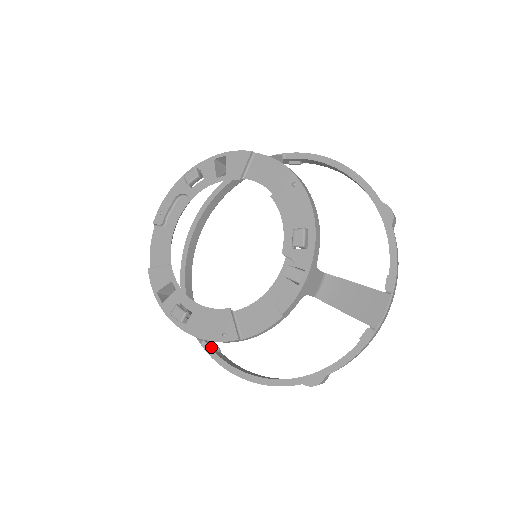
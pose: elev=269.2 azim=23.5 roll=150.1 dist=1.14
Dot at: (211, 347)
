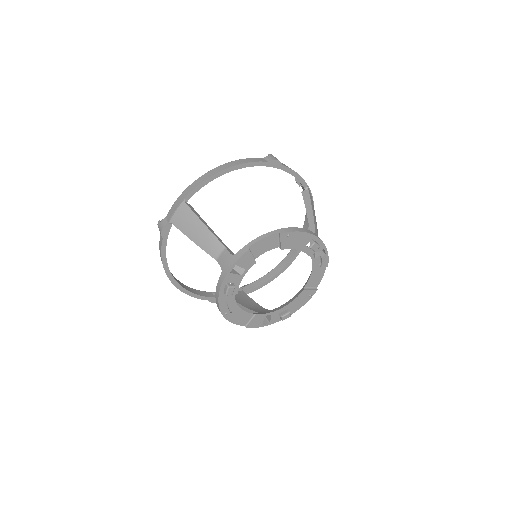
Dot at: (248, 290)
